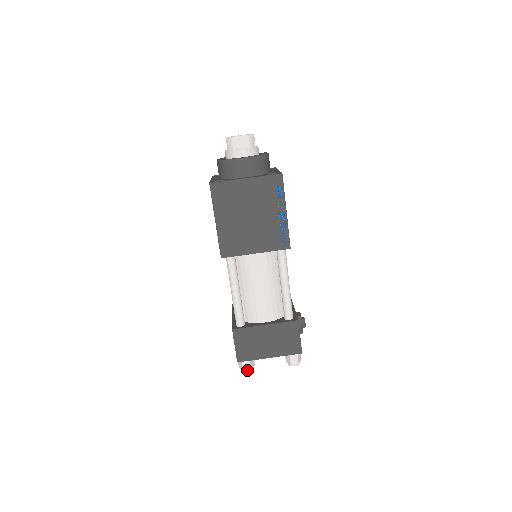
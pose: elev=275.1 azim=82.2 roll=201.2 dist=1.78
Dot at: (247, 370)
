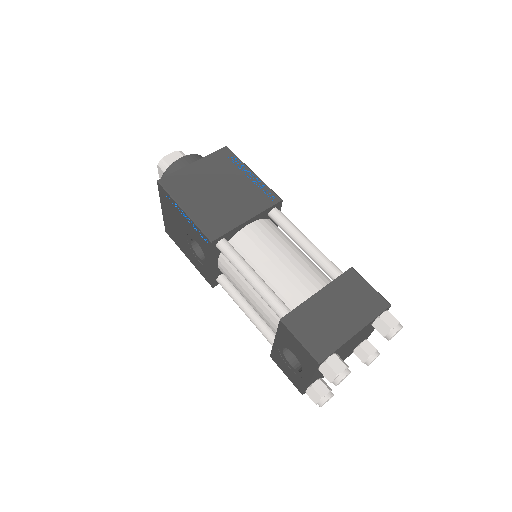
Dot at: (342, 371)
